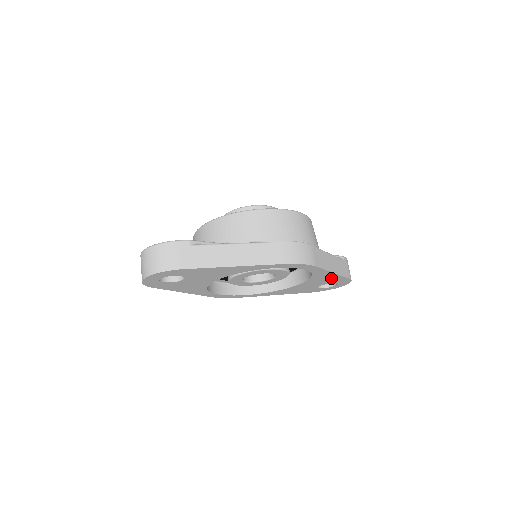
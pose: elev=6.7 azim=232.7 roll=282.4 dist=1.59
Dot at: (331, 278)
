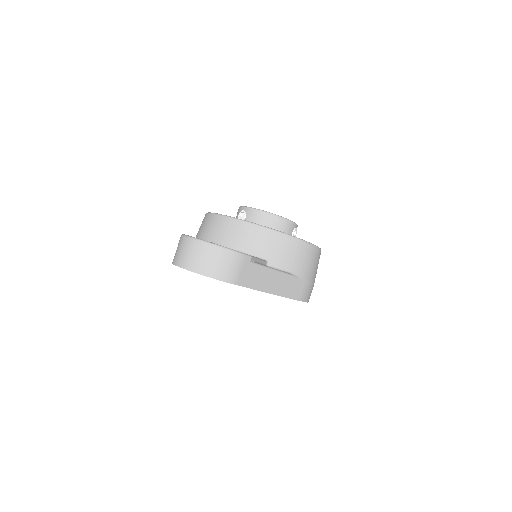
Dot at: occluded
